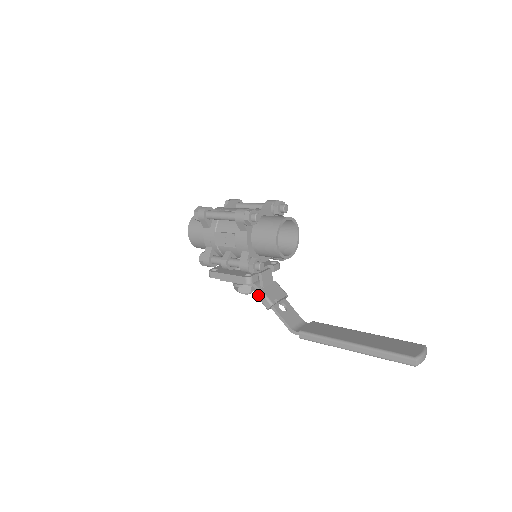
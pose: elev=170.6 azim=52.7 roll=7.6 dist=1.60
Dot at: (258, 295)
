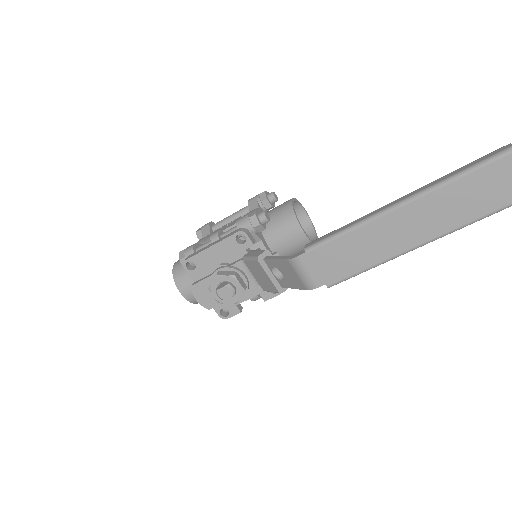
Dot at: (248, 254)
